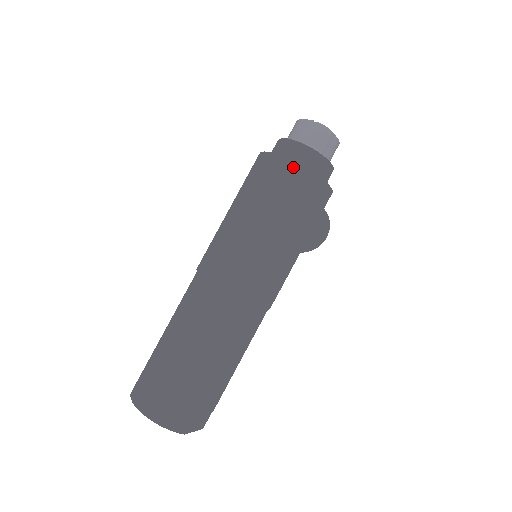
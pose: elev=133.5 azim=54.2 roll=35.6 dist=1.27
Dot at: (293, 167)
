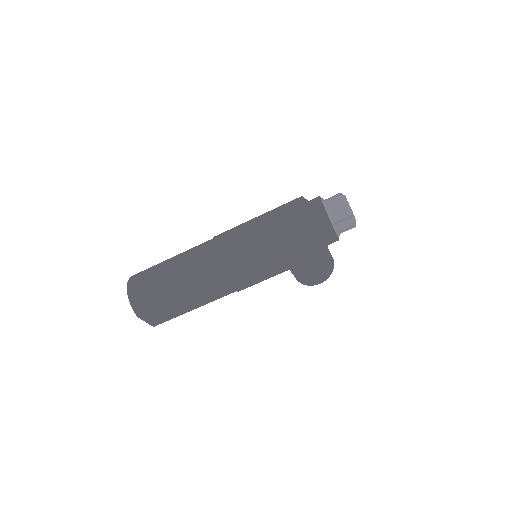
Dot at: (304, 216)
